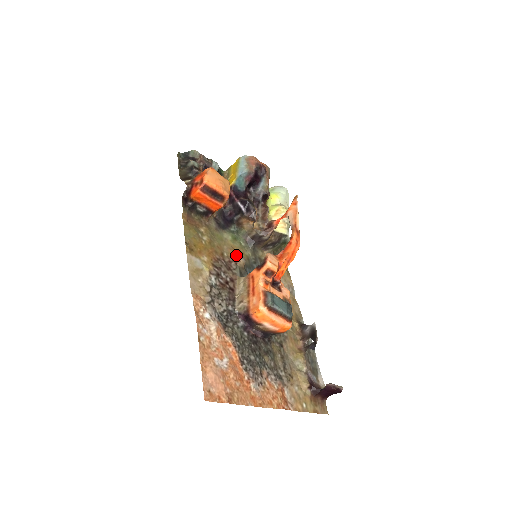
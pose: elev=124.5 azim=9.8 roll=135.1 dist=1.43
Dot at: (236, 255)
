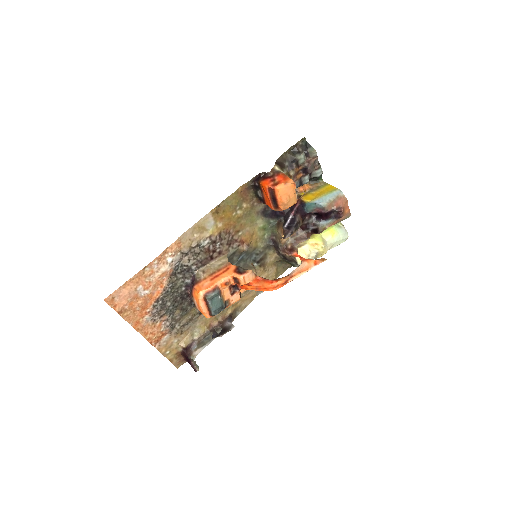
Dot at: (247, 240)
